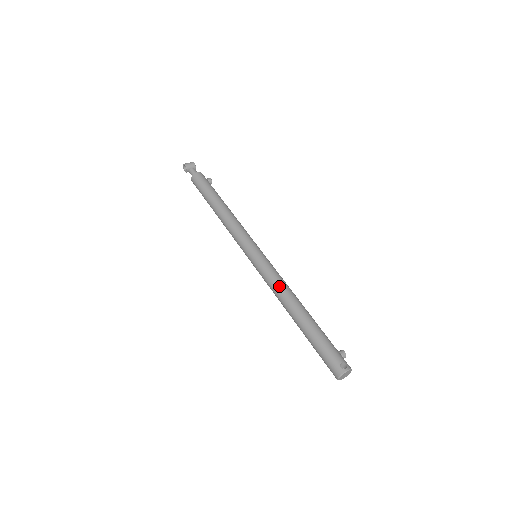
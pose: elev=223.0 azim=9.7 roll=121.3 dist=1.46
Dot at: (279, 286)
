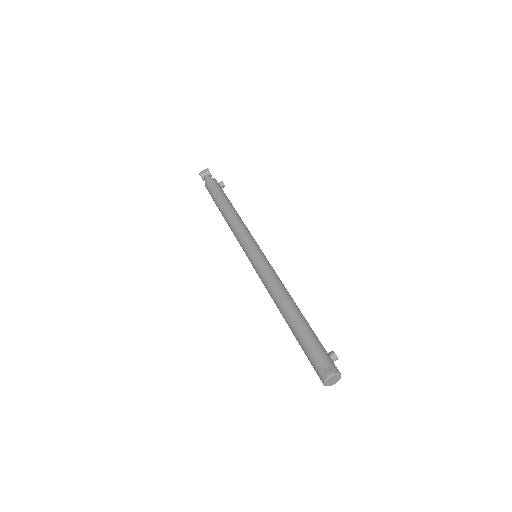
Dot at: (271, 287)
